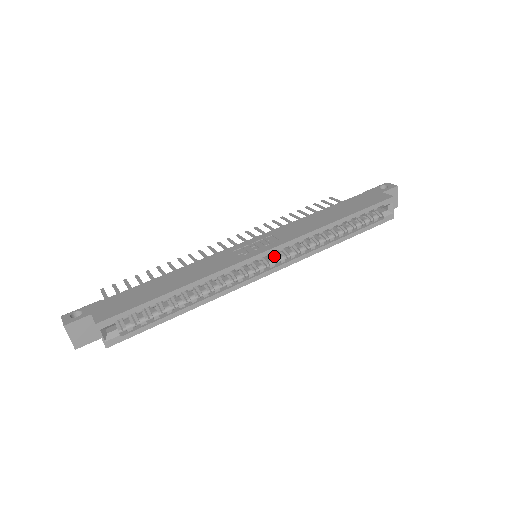
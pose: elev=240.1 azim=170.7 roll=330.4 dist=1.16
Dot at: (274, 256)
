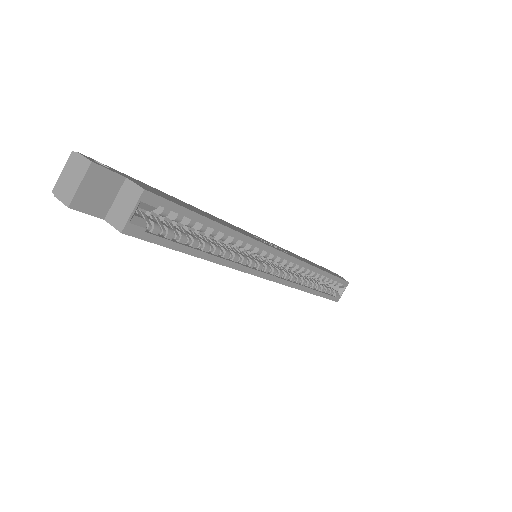
Dot at: (274, 266)
